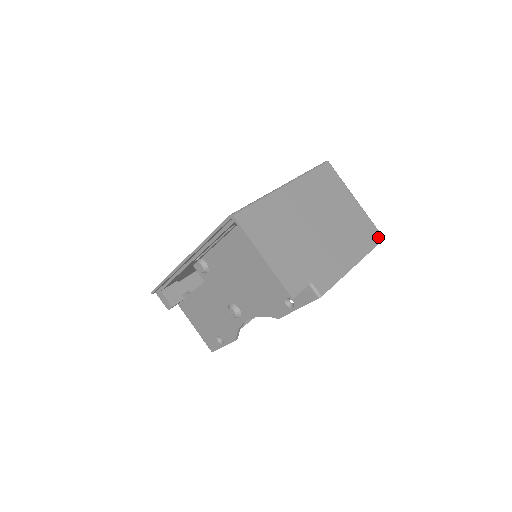
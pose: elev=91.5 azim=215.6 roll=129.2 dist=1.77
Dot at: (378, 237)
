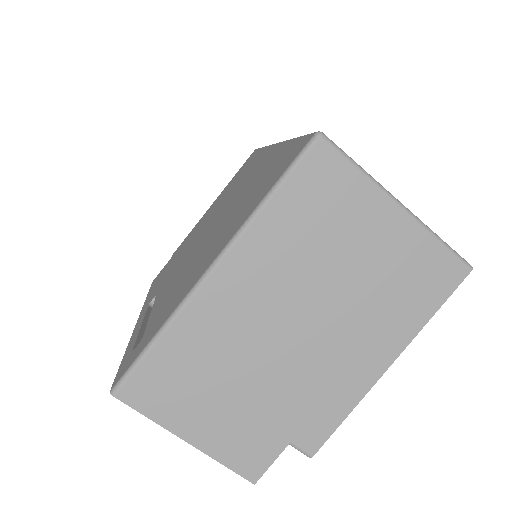
Dot at: (454, 275)
